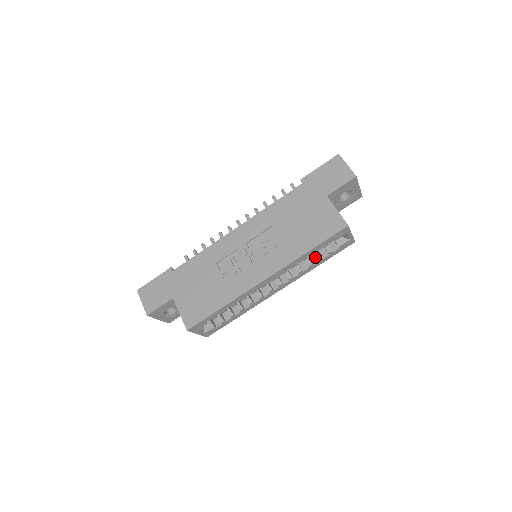
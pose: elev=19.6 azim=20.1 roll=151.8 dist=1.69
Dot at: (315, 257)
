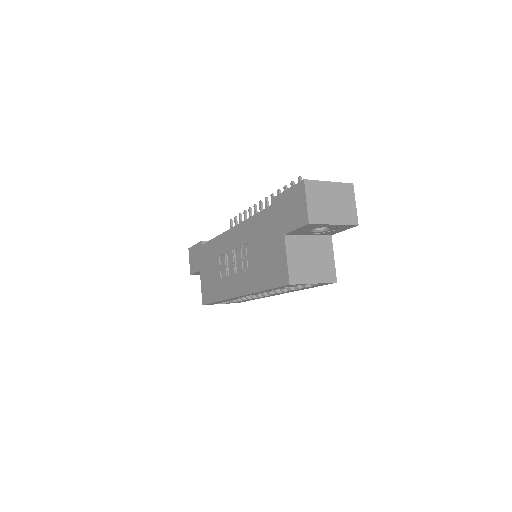
Dot at: occluded
